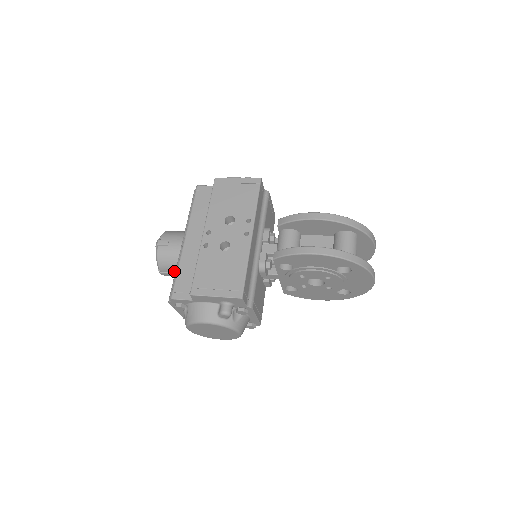
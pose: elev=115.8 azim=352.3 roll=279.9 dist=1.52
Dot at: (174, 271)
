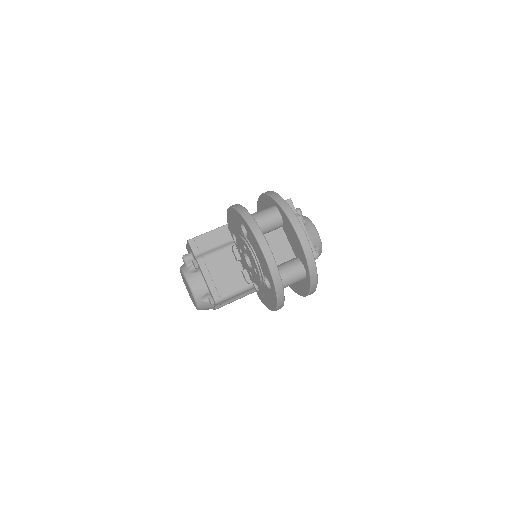
Dot at: occluded
